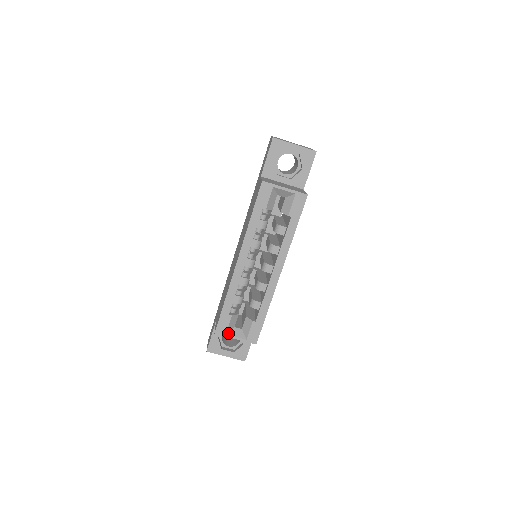
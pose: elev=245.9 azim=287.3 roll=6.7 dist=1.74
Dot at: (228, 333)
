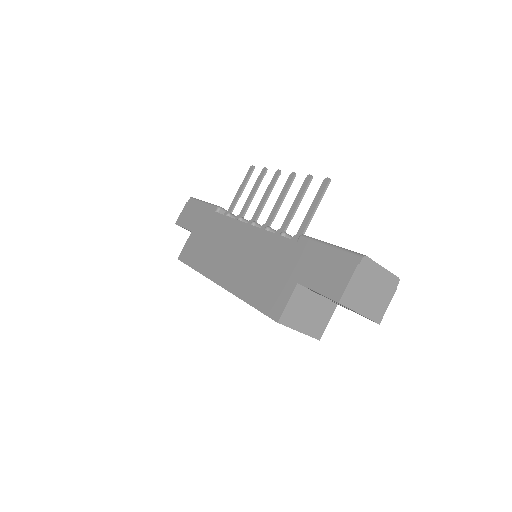
Dot at: occluded
